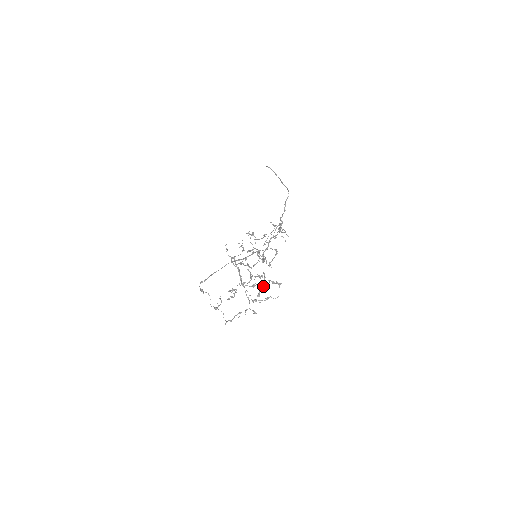
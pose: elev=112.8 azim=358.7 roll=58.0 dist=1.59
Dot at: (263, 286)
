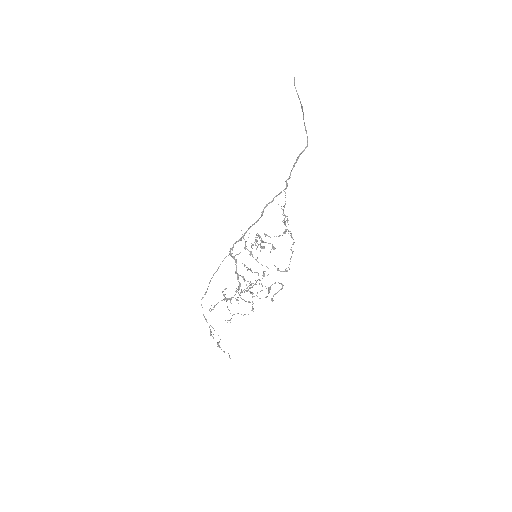
Dot at: (253, 285)
